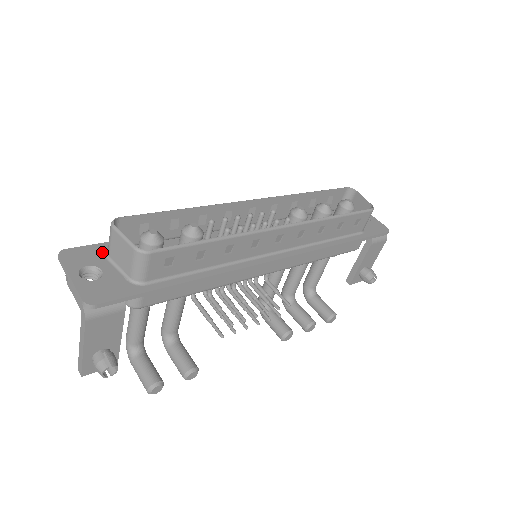
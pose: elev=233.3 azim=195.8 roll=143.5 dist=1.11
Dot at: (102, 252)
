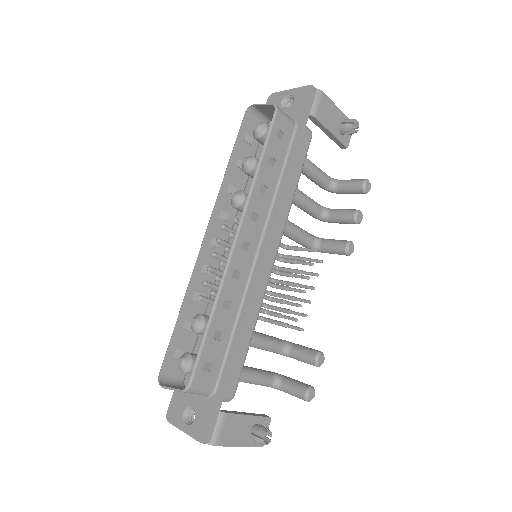
Dot at: occluded
